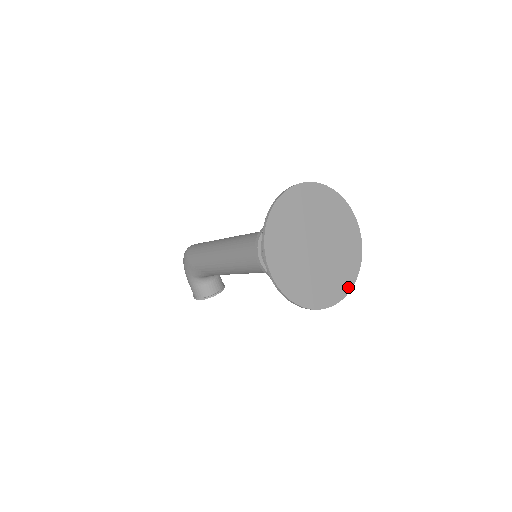
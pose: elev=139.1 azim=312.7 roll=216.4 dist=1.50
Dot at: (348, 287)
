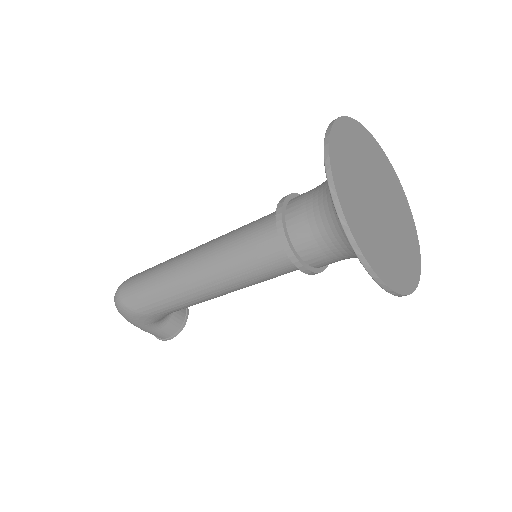
Dot at: (412, 221)
